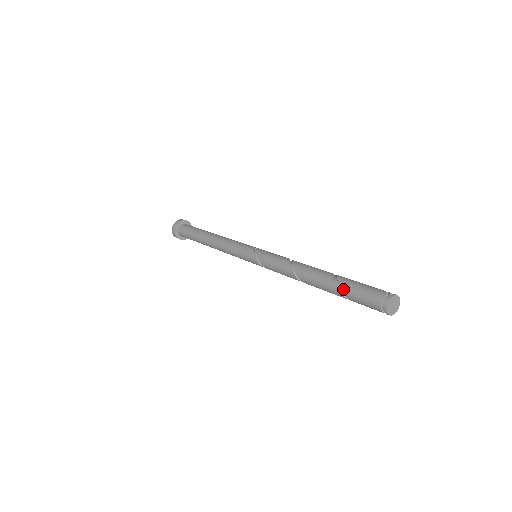
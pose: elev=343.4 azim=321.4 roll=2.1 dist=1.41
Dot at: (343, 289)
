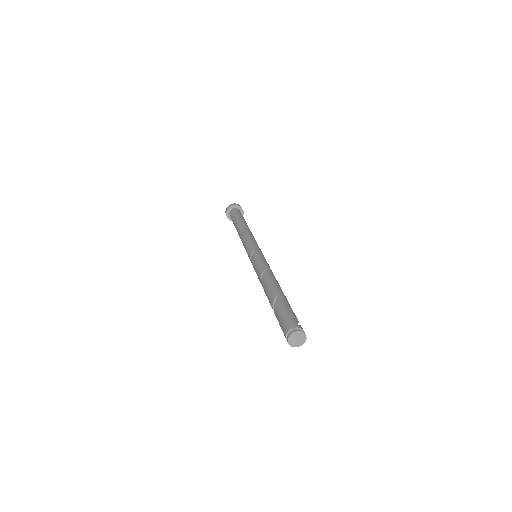
Dot at: (275, 313)
